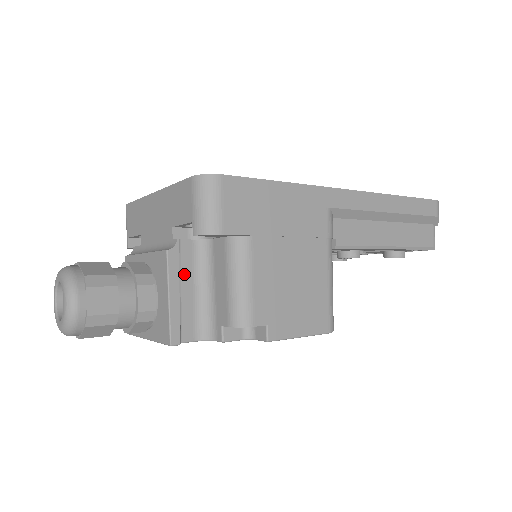
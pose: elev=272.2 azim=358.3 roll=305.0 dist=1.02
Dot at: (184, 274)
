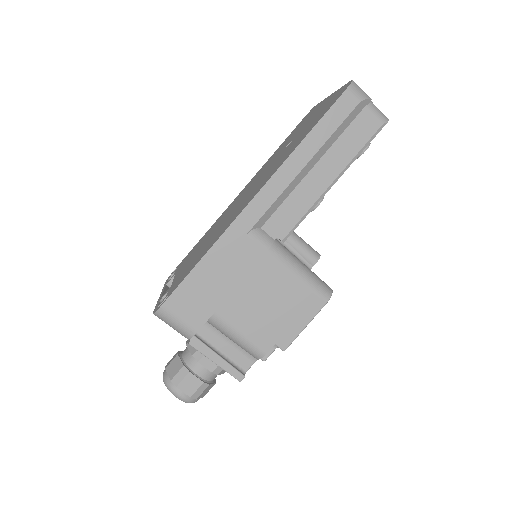
Dot at: (212, 340)
